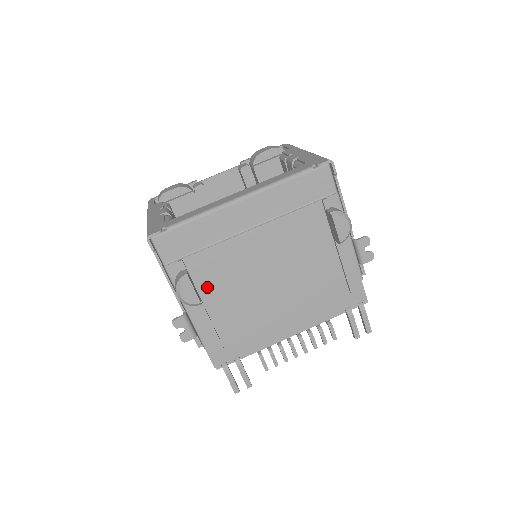
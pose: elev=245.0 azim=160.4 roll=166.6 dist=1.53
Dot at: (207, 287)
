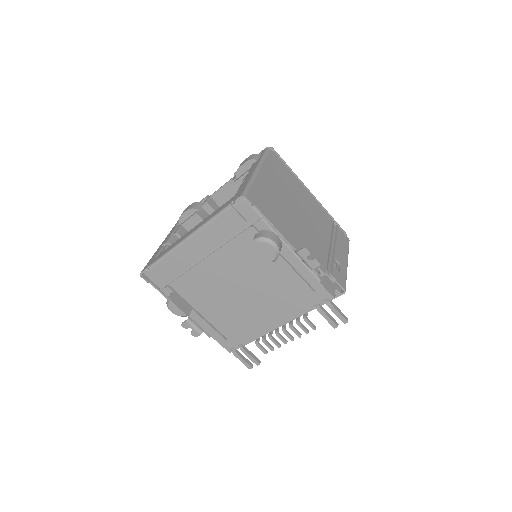
Dot at: (194, 300)
